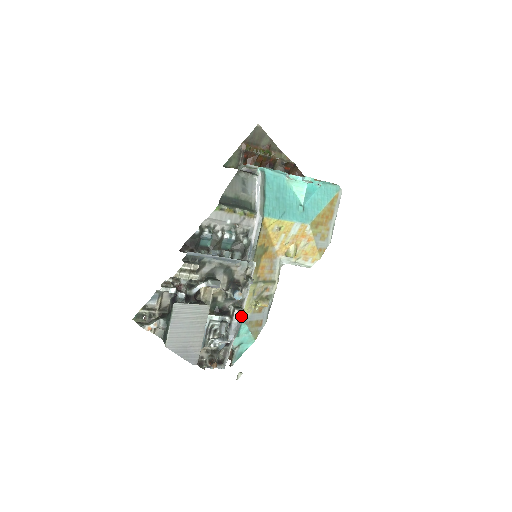
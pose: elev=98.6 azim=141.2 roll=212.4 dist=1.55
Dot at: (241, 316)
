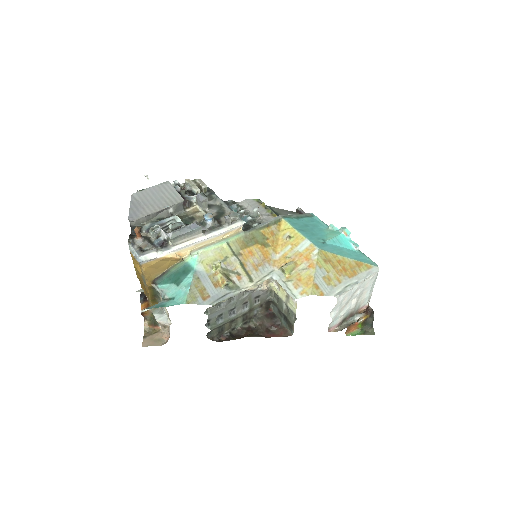
Dot at: (195, 227)
